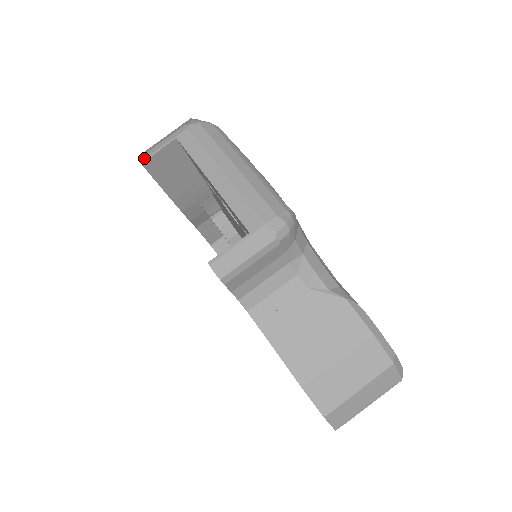
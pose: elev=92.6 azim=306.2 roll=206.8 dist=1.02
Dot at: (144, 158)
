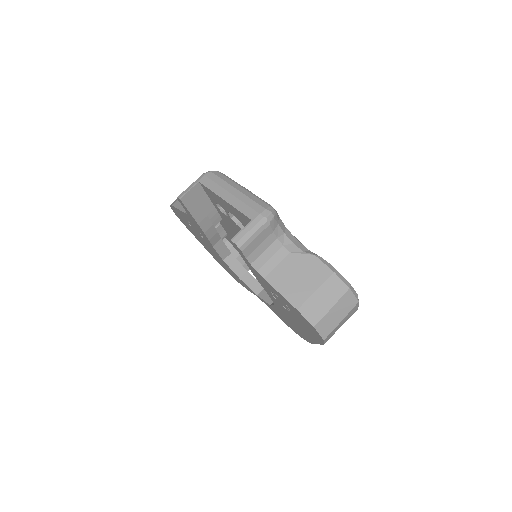
Dot at: (181, 196)
